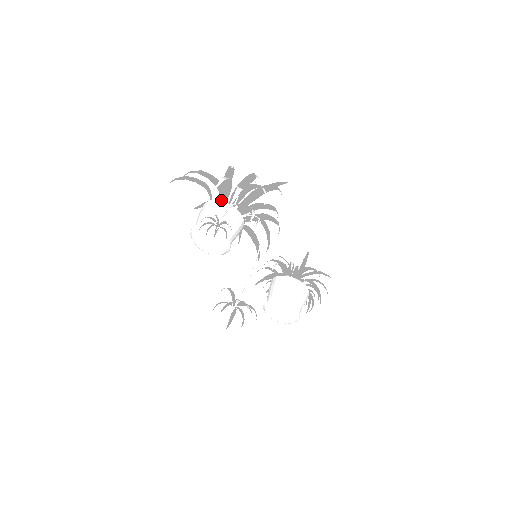
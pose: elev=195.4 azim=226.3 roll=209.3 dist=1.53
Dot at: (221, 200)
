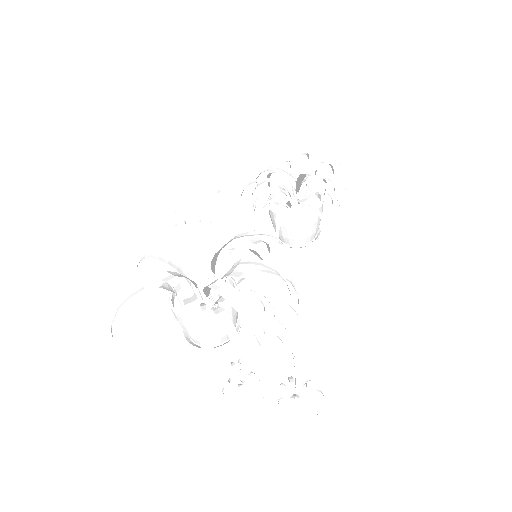
Dot at: occluded
